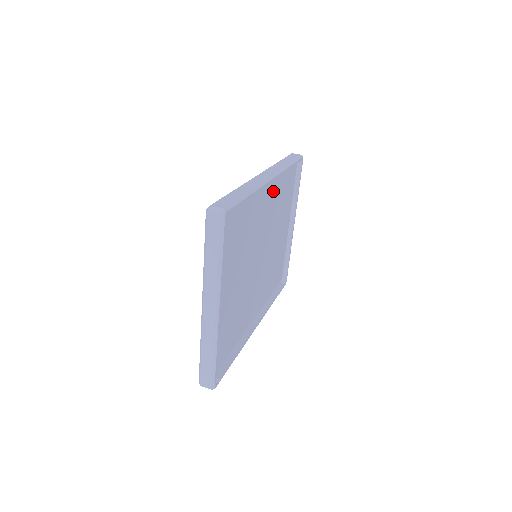
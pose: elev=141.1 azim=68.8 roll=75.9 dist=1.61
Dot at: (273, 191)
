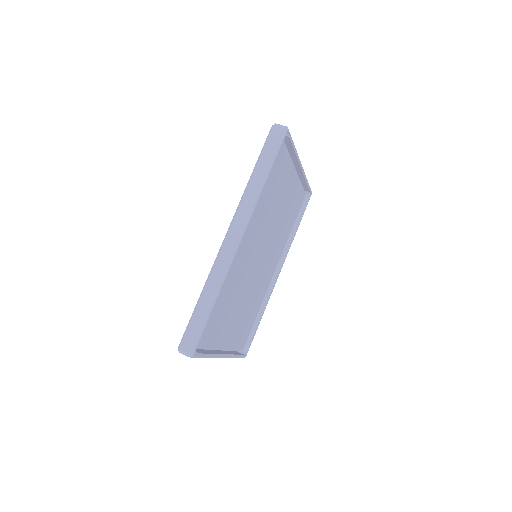
Dot at: (252, 220)
